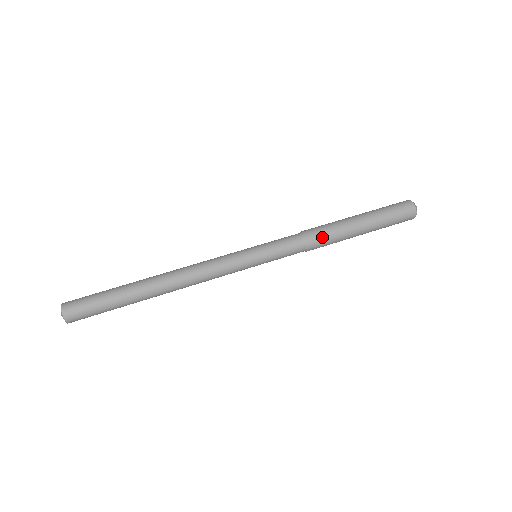
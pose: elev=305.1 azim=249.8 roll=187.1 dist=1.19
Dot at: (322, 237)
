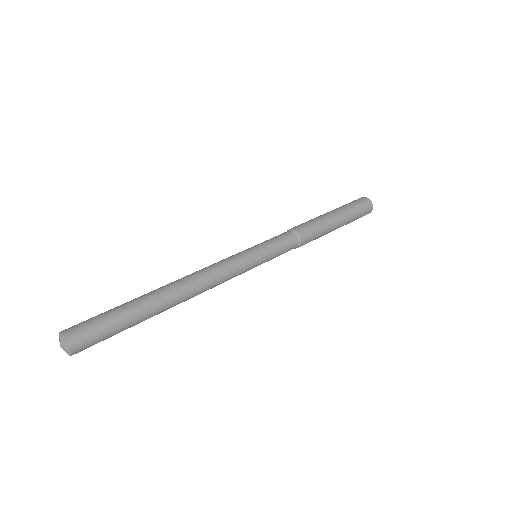
Dot at: (311, 235)
